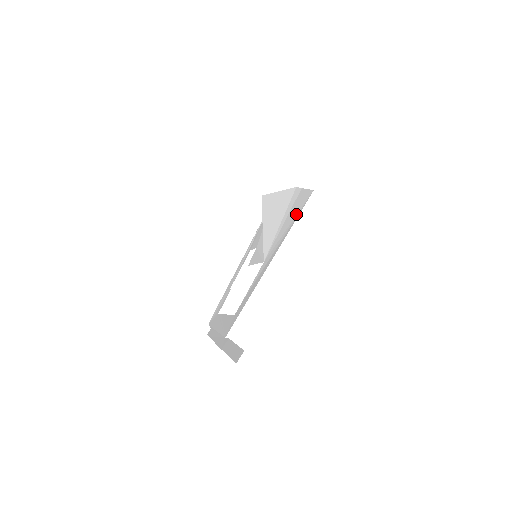
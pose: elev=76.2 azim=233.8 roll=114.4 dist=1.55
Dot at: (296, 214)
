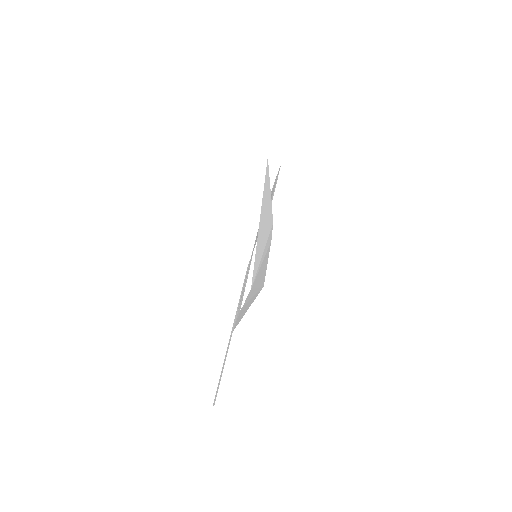
Dot at: (259, 286)
